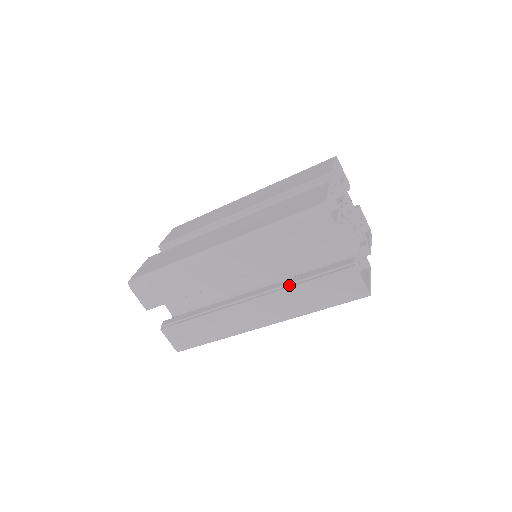
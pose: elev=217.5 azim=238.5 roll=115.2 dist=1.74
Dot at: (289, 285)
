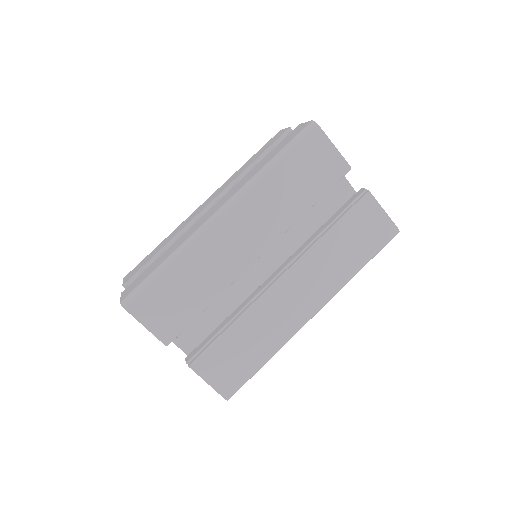
Dot at: occluded
